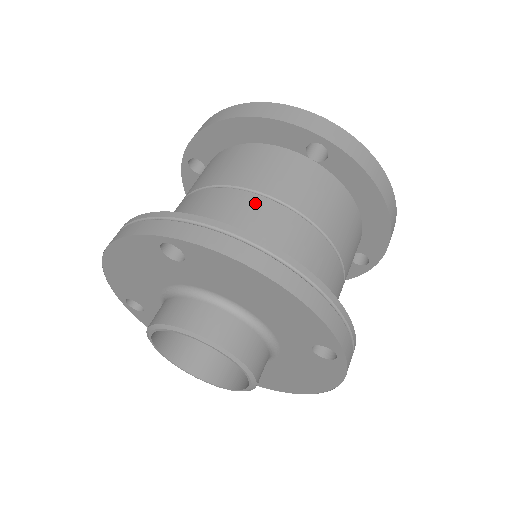
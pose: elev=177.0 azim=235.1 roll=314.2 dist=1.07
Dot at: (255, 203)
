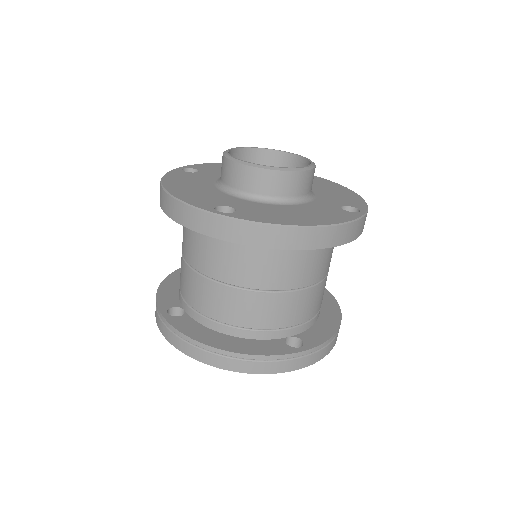
Dot at: (202, 285)
